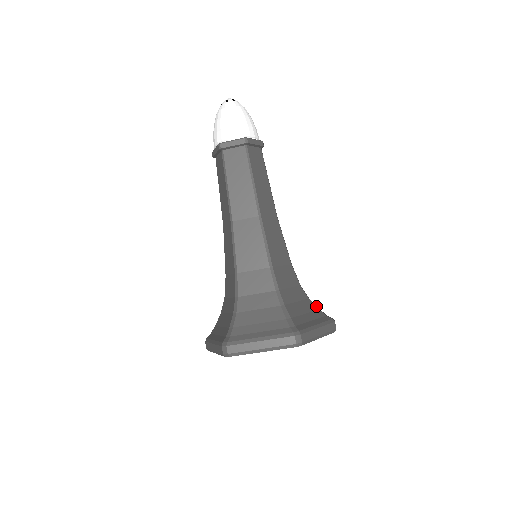
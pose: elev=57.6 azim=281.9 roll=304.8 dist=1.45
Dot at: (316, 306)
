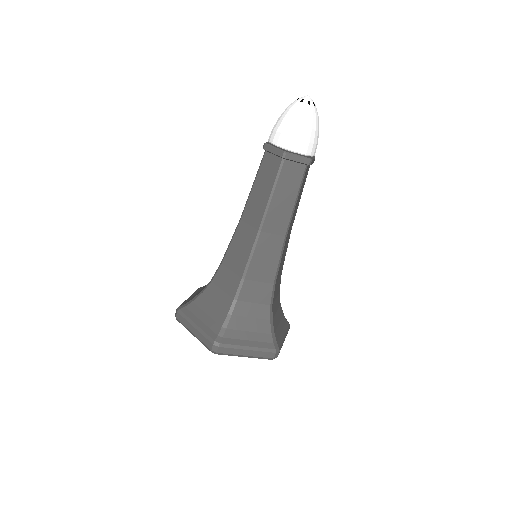
Dot at: occluded
